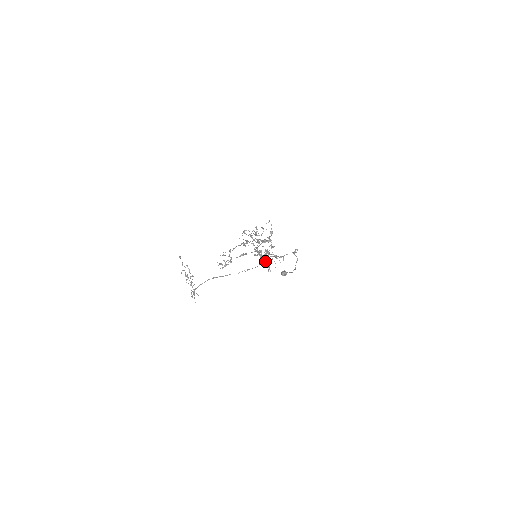
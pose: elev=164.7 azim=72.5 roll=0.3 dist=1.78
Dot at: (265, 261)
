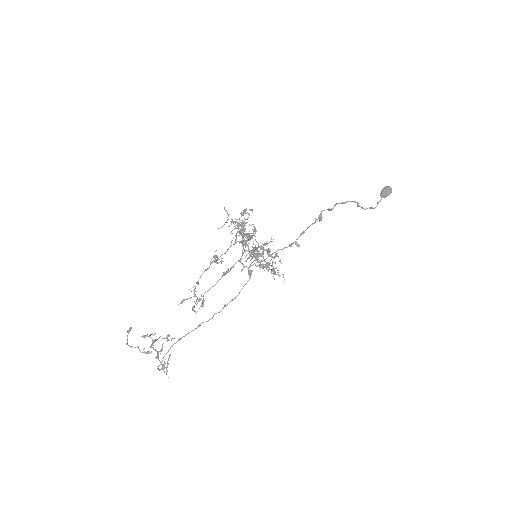
Dot at: occluded
